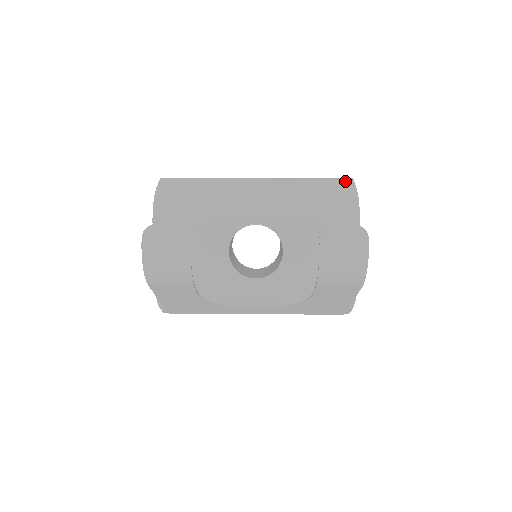
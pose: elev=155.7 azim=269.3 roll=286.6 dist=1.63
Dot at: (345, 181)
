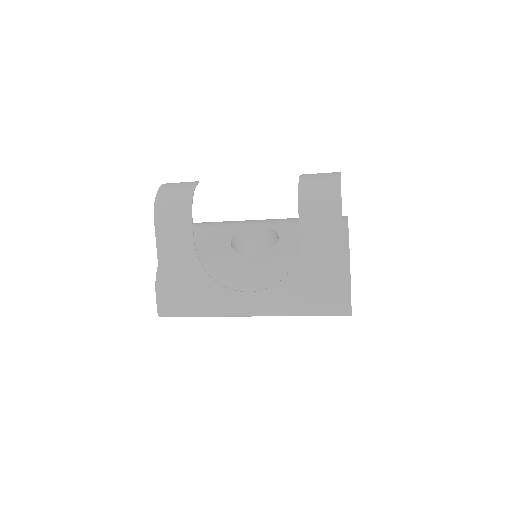
Dot at: occluded
